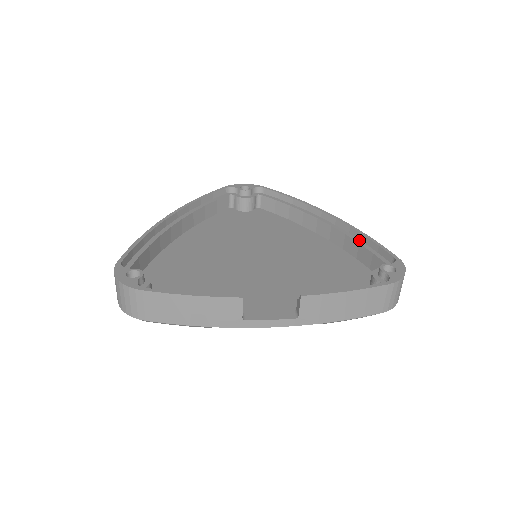
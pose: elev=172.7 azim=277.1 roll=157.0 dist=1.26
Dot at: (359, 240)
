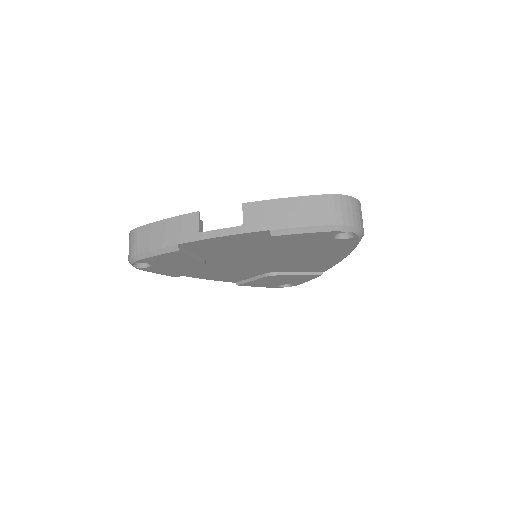
Dot at: occluded
